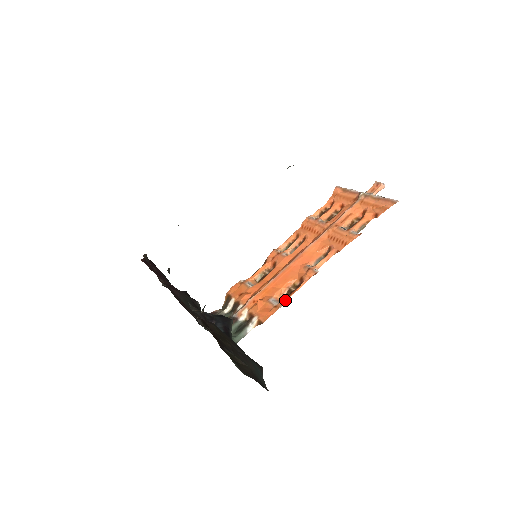
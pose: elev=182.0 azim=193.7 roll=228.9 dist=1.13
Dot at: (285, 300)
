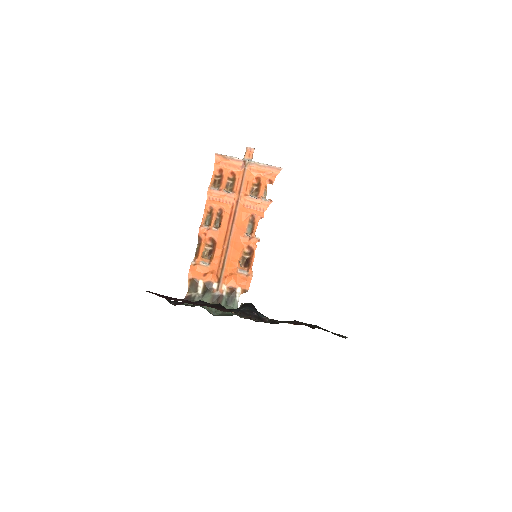
Dot at: (251, 268)
